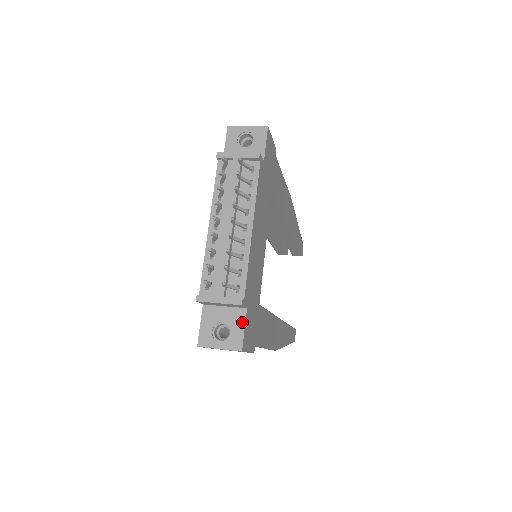
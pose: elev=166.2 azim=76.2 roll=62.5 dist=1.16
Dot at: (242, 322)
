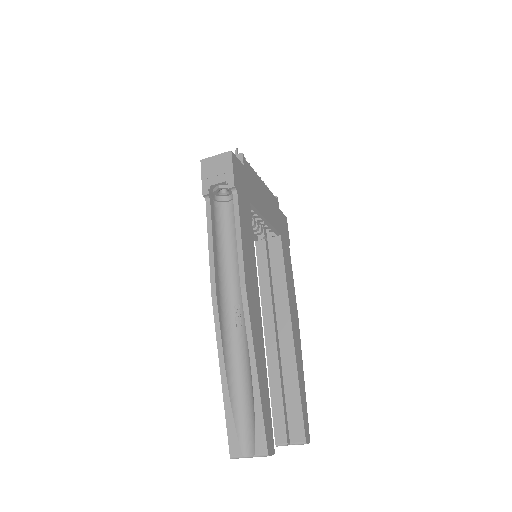
Dot at: (238, 161)
